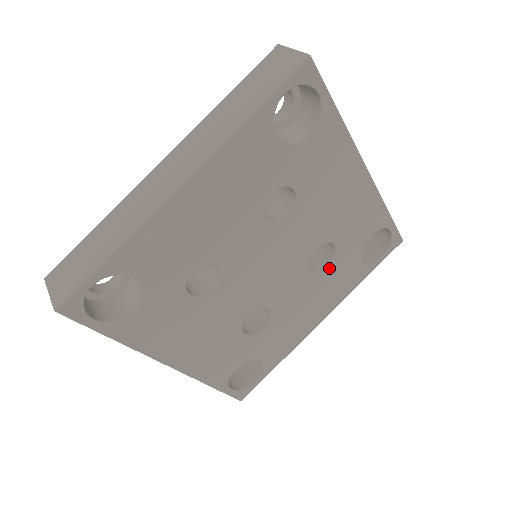
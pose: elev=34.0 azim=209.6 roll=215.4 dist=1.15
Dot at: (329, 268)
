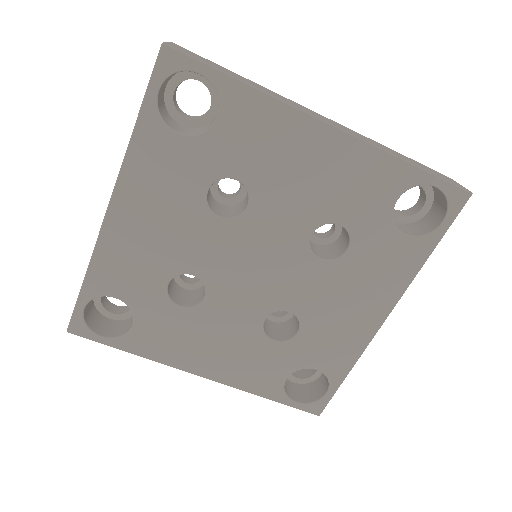
Dot at: (351, 253)
